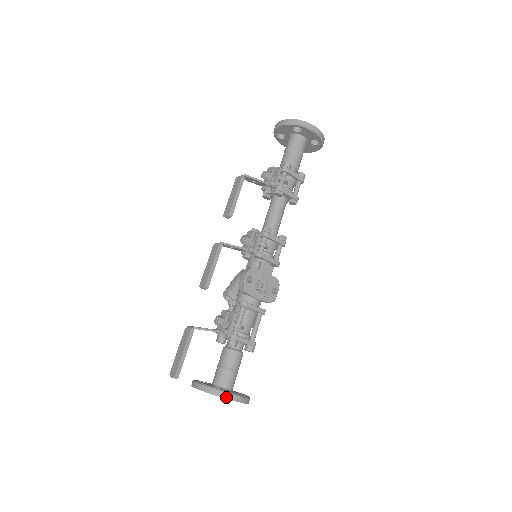
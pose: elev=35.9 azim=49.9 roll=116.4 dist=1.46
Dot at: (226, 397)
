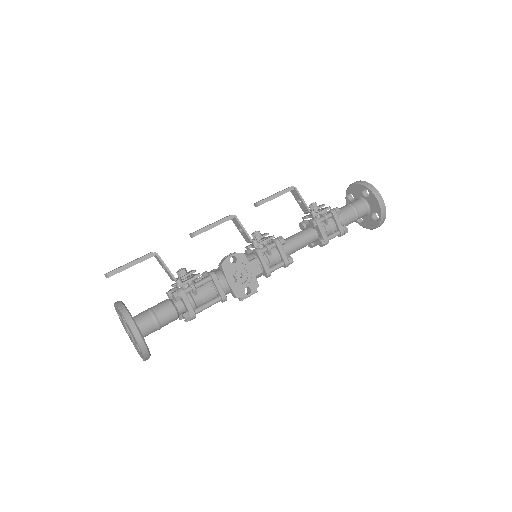
Dot at: (130, 324)
